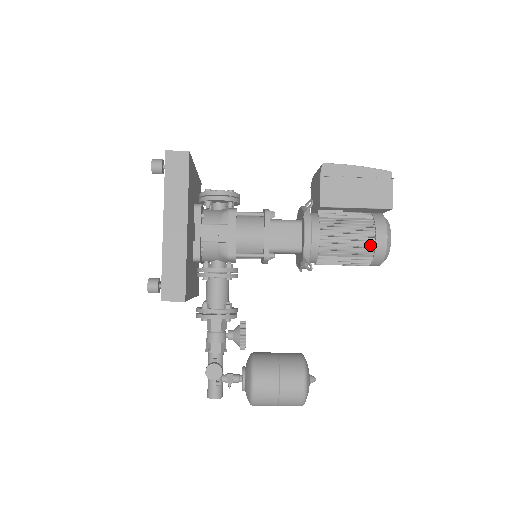
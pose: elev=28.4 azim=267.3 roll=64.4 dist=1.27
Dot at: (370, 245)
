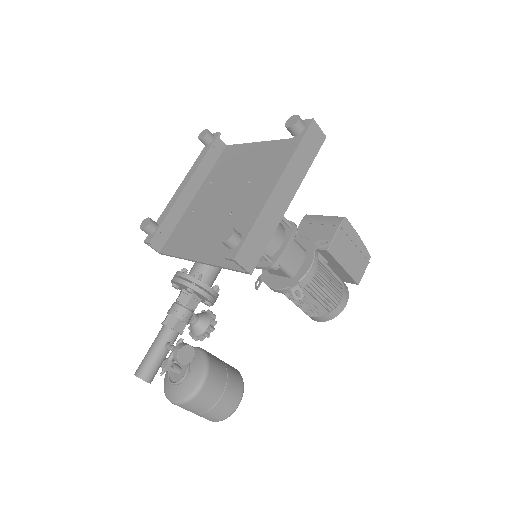
Dot at: (334, 303)
